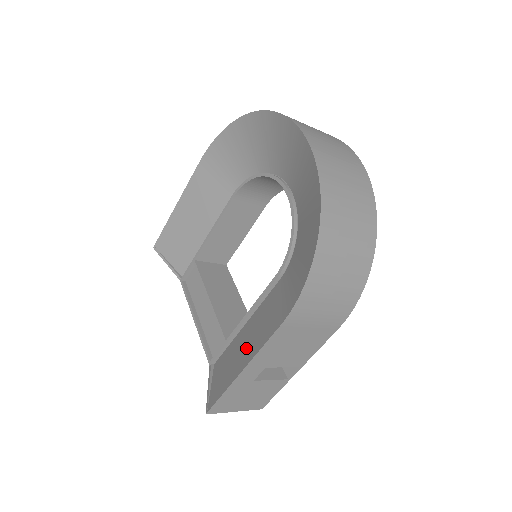
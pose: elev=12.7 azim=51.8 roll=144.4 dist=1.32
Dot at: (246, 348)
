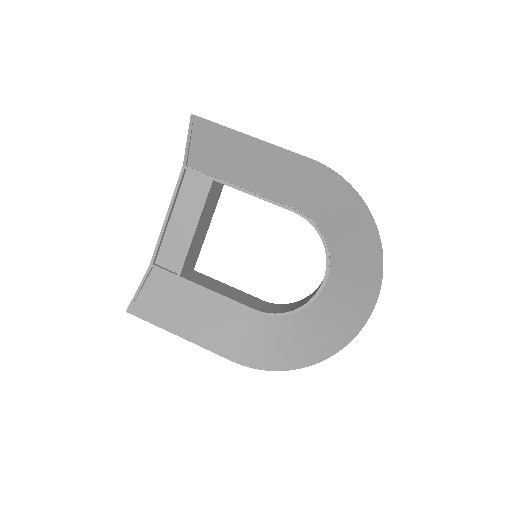
Dot at: (194, 321)
